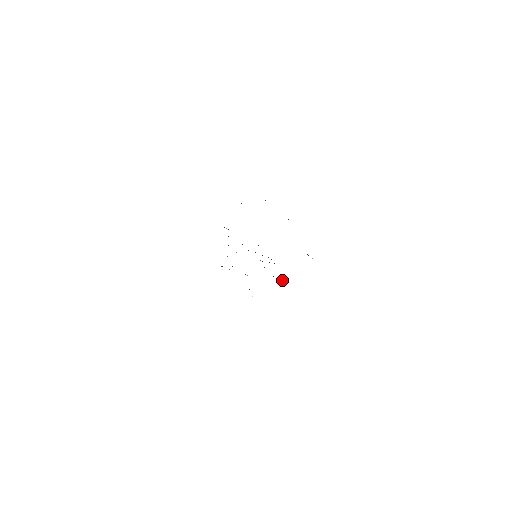
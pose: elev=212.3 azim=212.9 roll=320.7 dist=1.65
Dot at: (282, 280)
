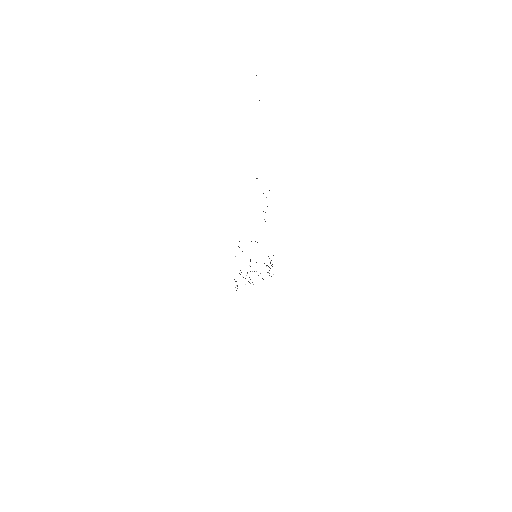
Dot at: occluded
